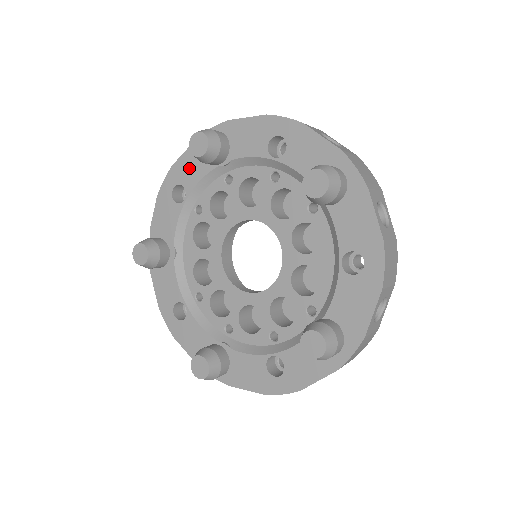
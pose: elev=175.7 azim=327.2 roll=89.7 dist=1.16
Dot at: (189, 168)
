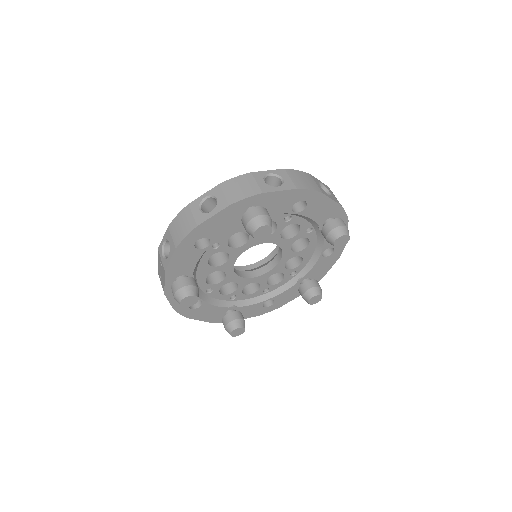
Dot at: (216, 226)
